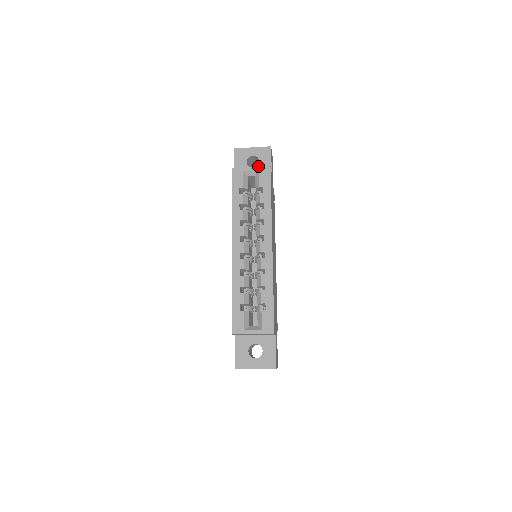
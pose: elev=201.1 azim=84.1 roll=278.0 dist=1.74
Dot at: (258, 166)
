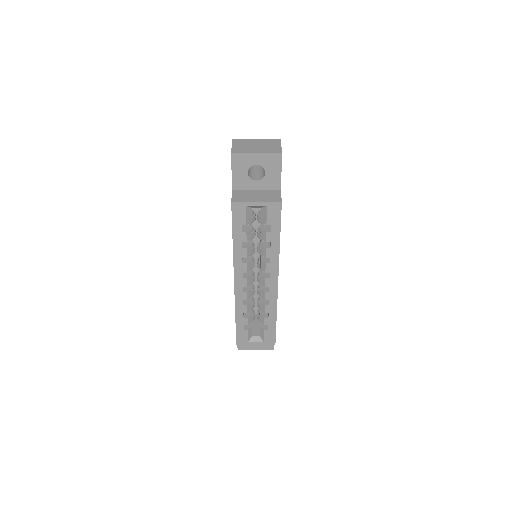
Dot at: (263, 179)
